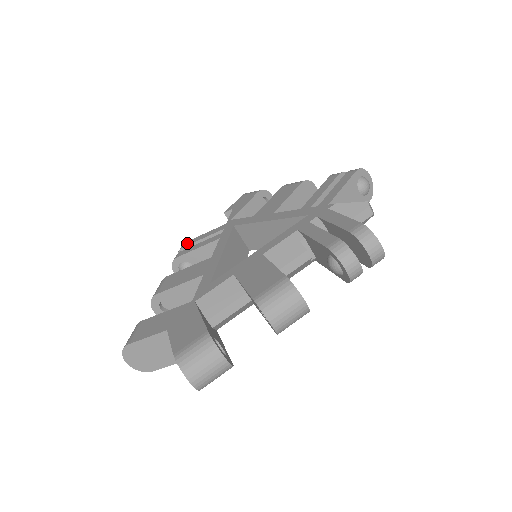
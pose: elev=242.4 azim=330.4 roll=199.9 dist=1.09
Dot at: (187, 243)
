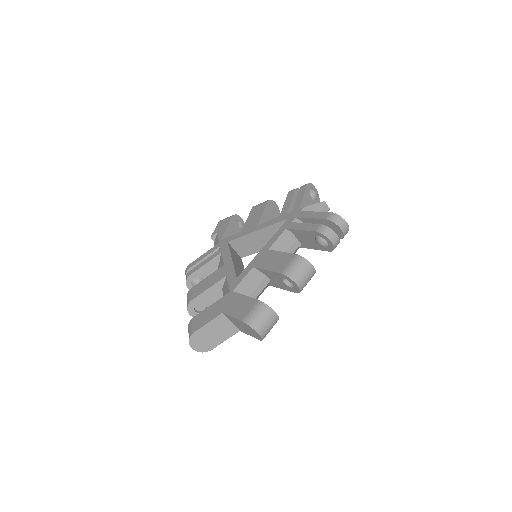
Dot at: (192, 264)
